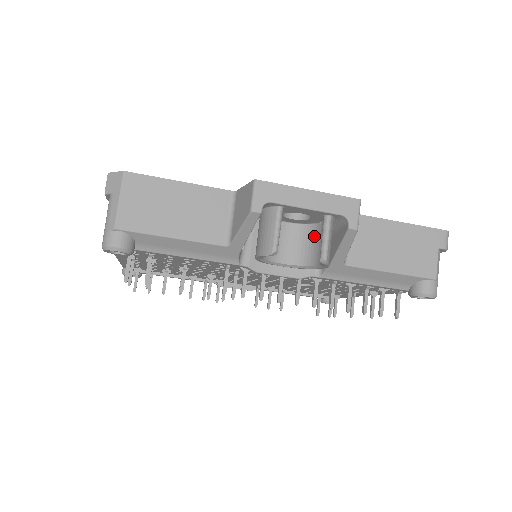
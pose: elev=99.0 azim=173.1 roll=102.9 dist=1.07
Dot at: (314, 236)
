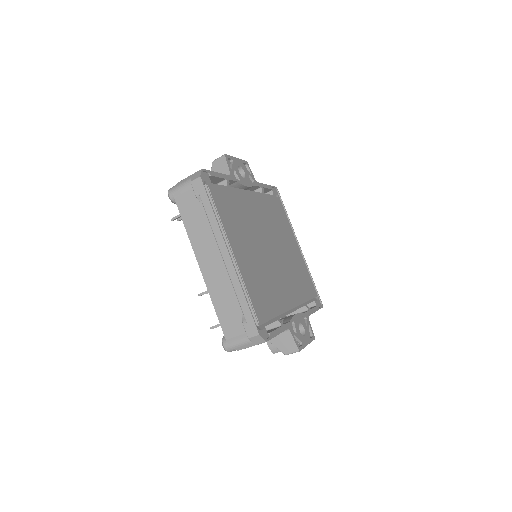
Dot at: occluded
